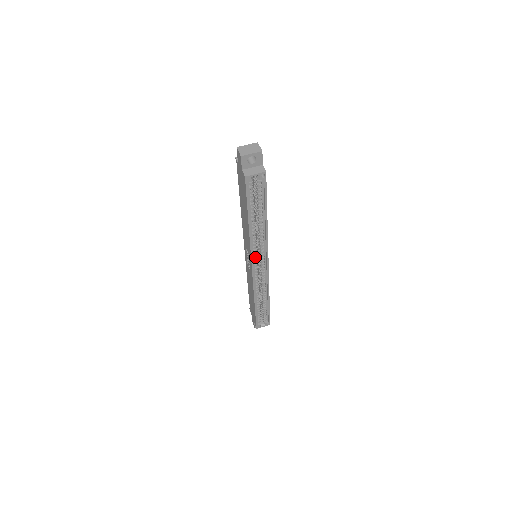
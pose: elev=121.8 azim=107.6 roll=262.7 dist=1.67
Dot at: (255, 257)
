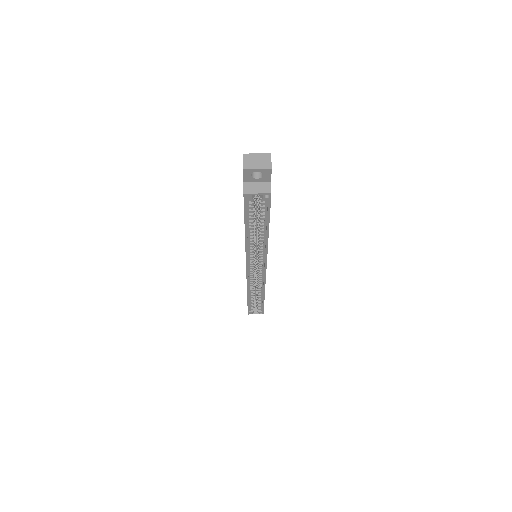
Dot at: (251, 261)
